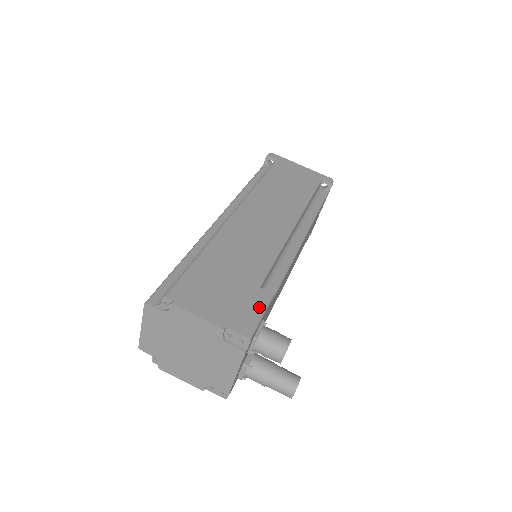
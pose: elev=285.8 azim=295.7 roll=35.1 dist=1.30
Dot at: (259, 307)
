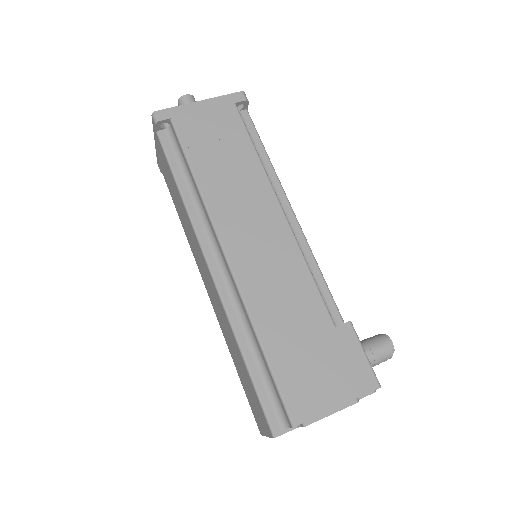
Dot at: (356, 348)
